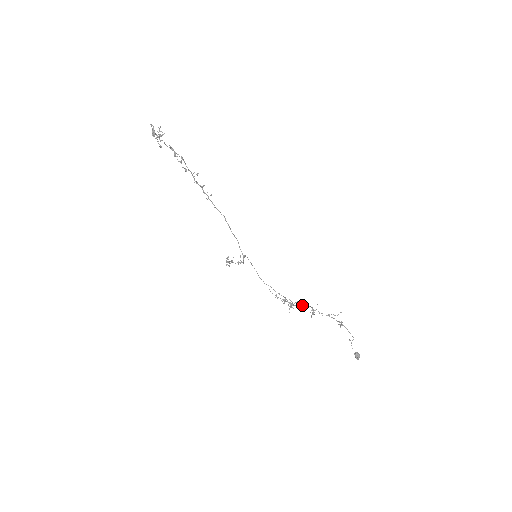
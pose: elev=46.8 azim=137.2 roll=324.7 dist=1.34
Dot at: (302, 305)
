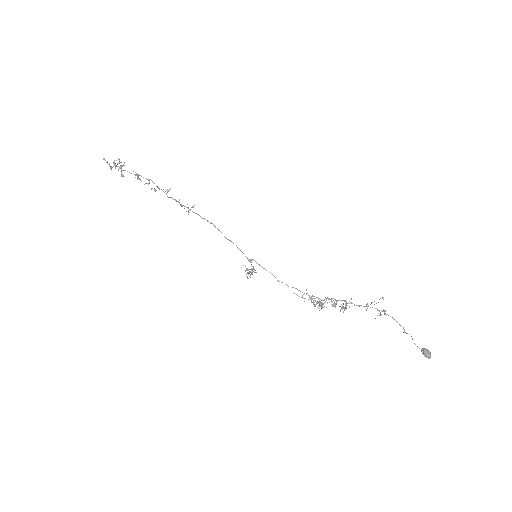
Dot at: occluded
